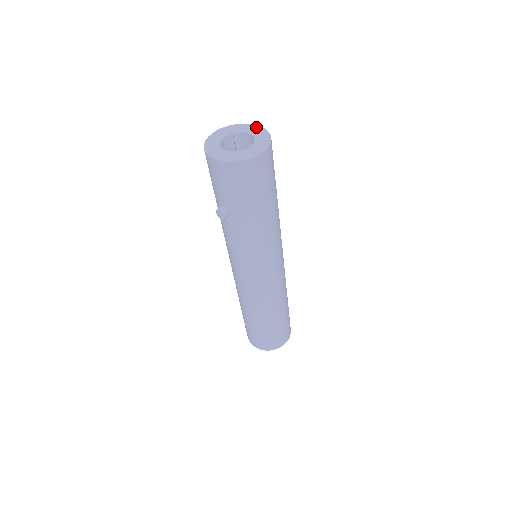
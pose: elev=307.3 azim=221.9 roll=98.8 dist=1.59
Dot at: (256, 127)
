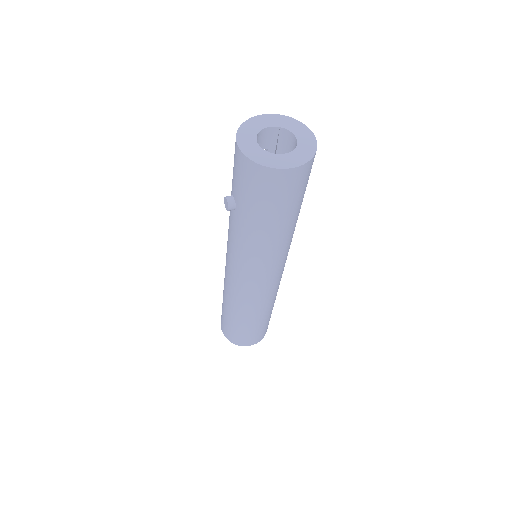
Dot at: (309, 133)
